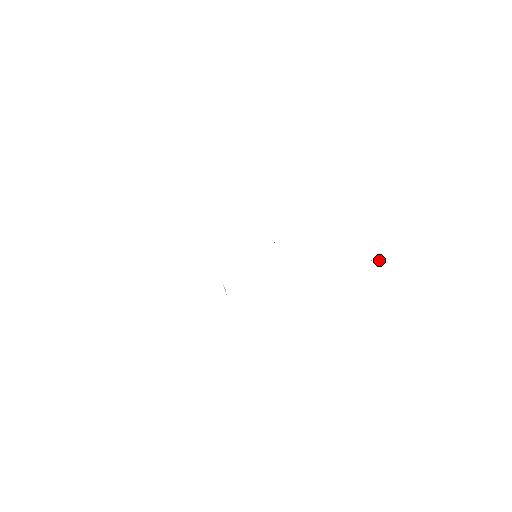
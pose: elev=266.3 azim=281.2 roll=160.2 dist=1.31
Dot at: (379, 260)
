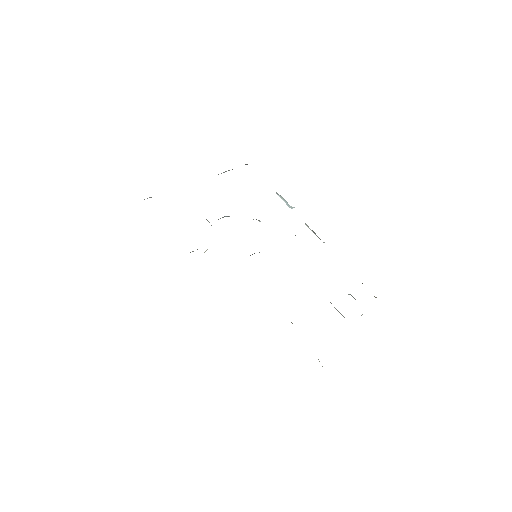
Dot at: occluded
